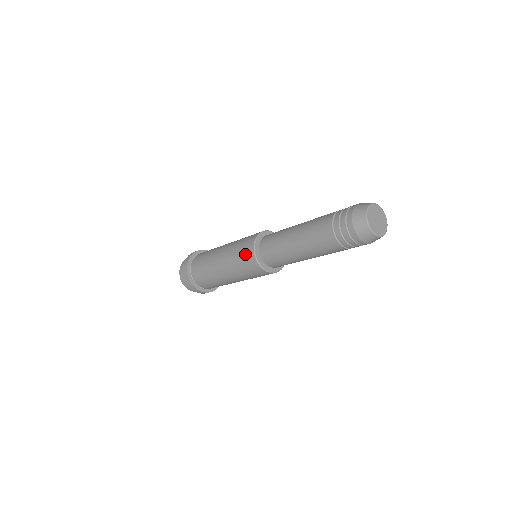
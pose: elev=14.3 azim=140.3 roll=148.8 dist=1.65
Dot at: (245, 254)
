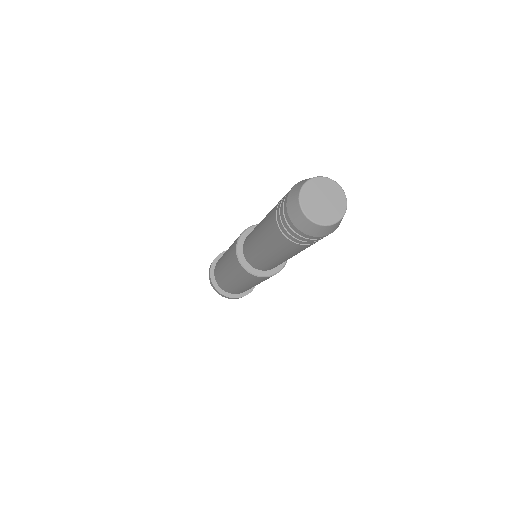
Dot at: (236, 267)
